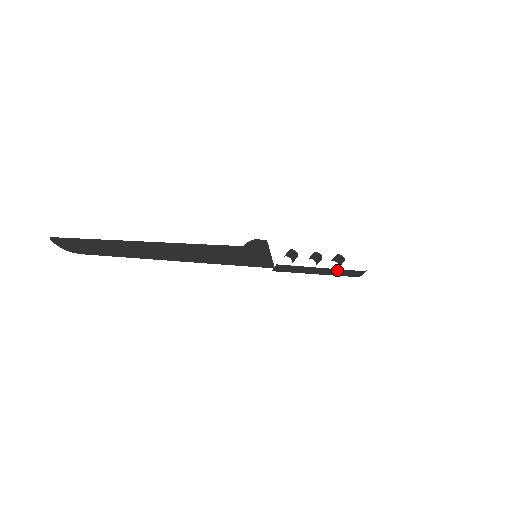
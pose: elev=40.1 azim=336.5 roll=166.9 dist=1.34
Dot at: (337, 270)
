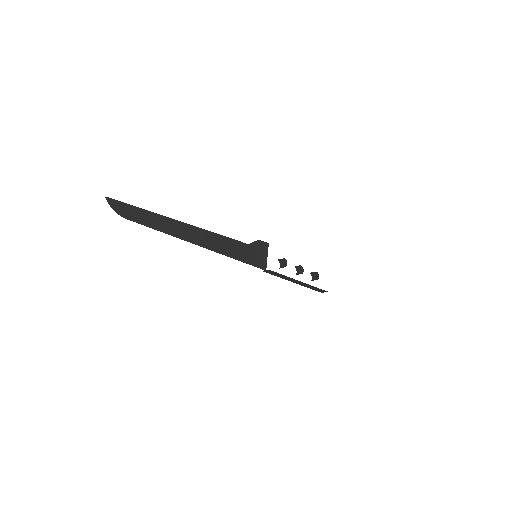
Dot at: (310, 285)
